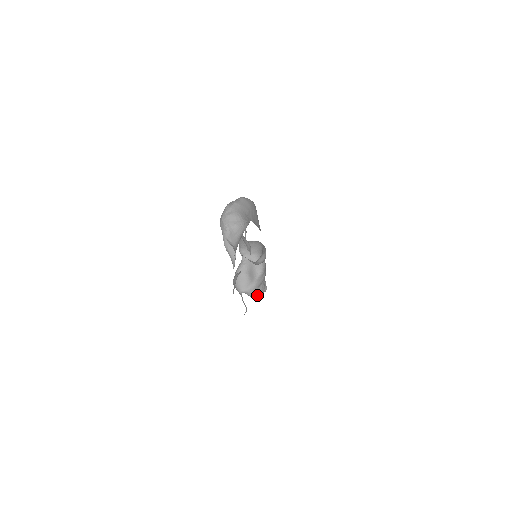
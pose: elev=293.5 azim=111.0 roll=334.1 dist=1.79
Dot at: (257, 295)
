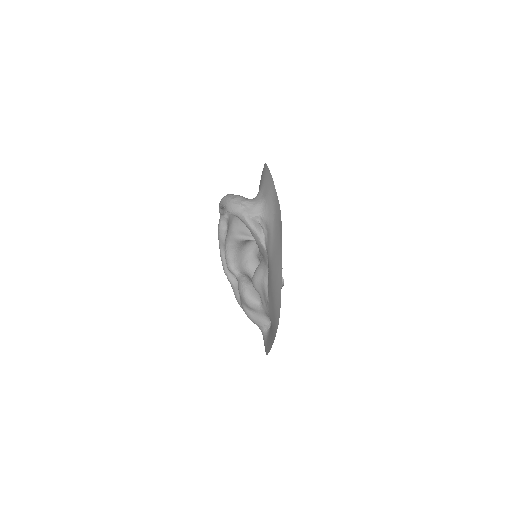
Dot at: occluded
